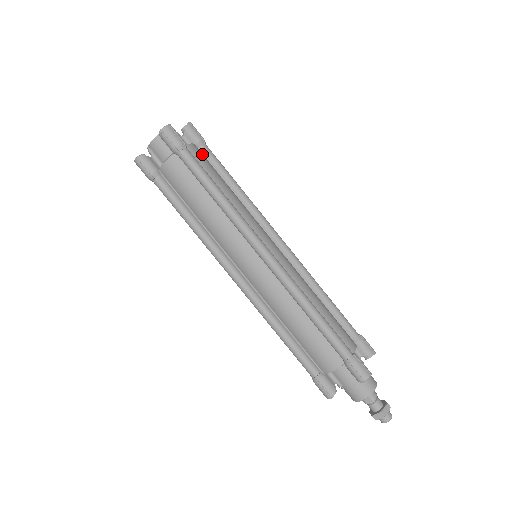
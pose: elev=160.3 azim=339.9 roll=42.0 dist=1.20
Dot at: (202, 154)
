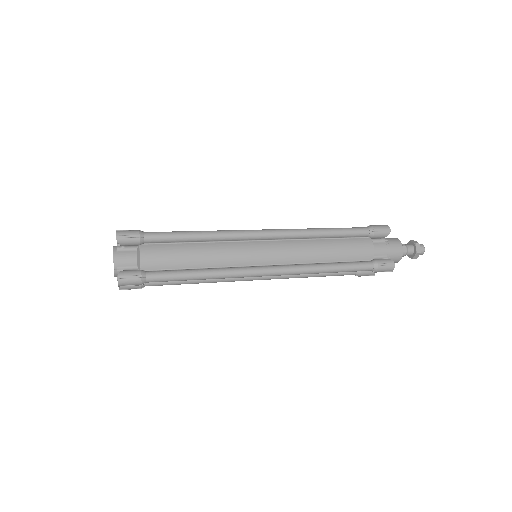
Dot at: occluded
